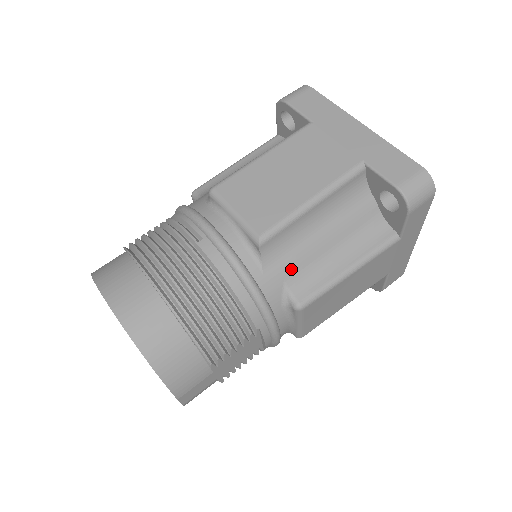
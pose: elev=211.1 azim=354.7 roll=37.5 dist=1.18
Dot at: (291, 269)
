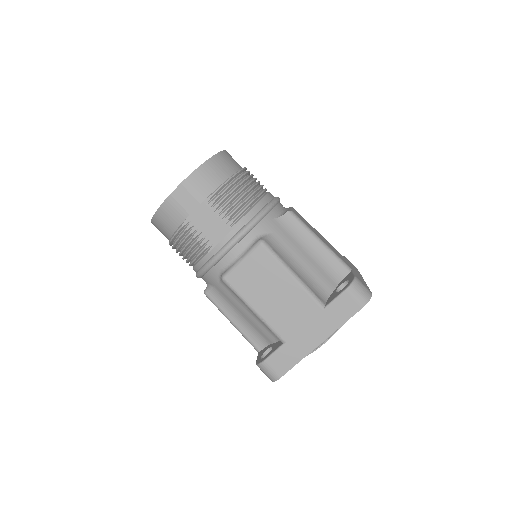
Dot at: (280, 236)
